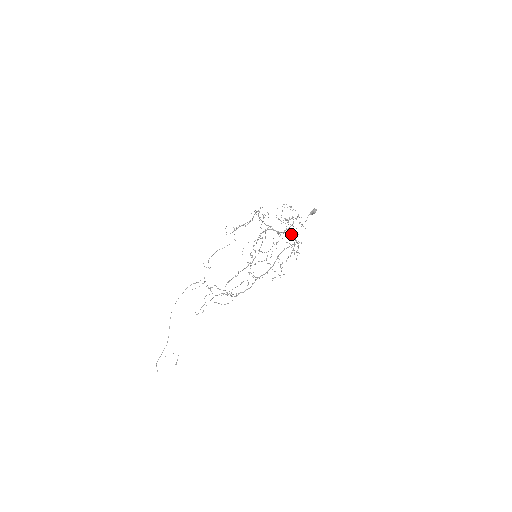
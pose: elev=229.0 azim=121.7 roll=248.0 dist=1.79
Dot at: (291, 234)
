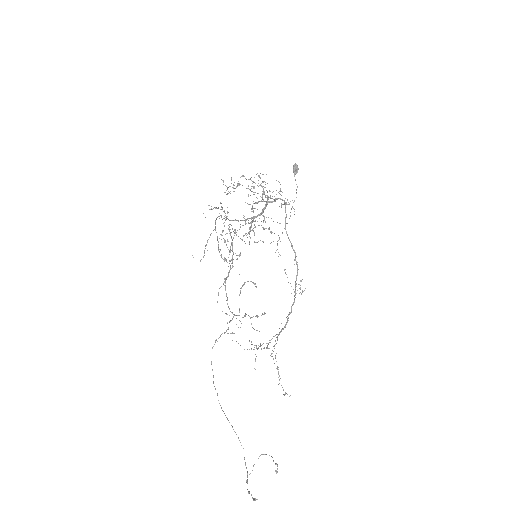
Dot at: (273, 201)
